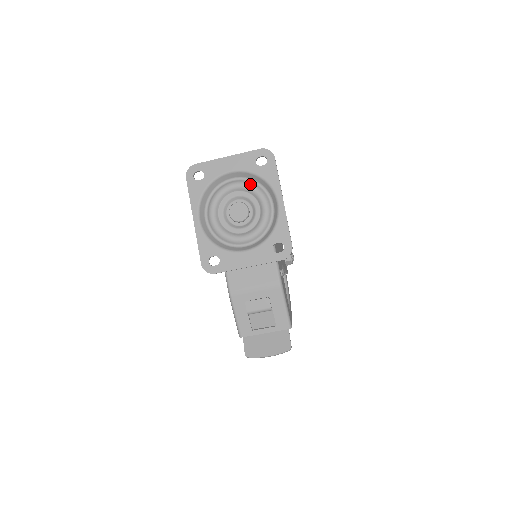
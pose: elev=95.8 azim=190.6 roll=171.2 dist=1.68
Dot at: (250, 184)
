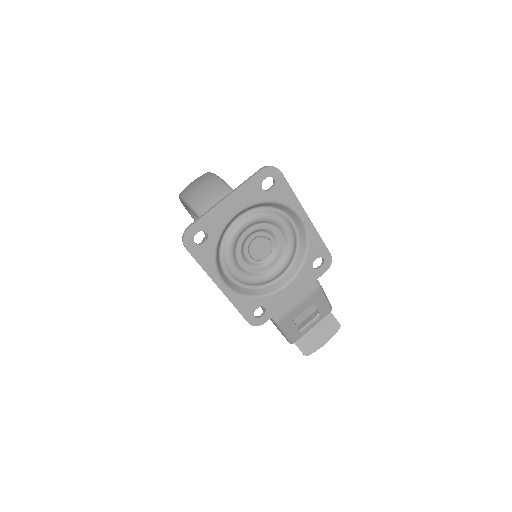
Dot at: (262, 214)
